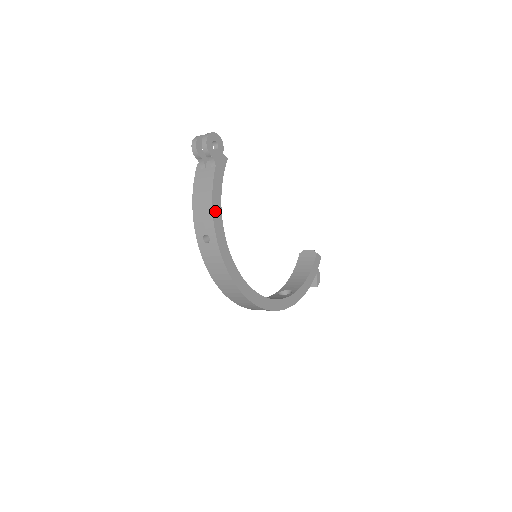
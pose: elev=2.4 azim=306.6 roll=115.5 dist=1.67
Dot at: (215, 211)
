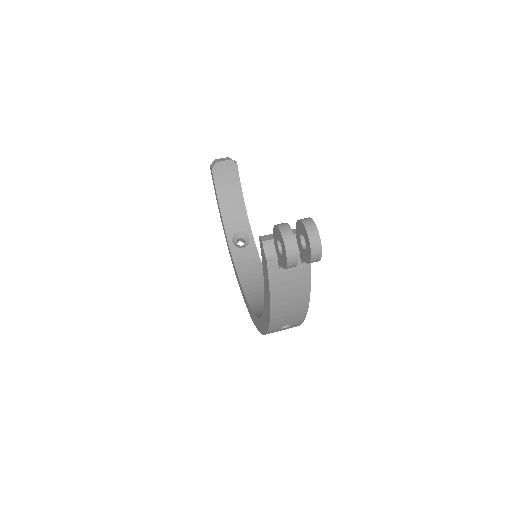
Dot at: occluded
